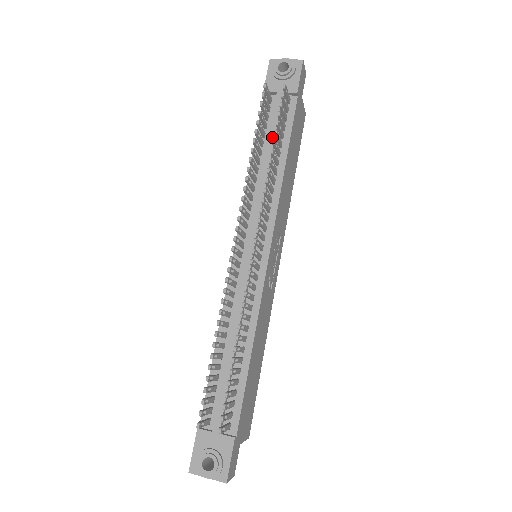
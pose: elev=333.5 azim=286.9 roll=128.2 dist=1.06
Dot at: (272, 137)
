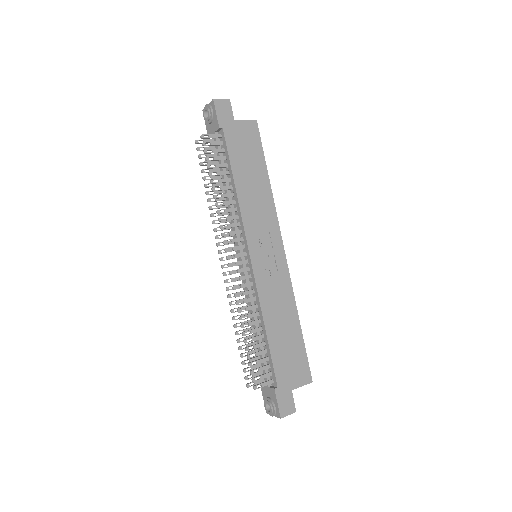
Dot at: (221, 170)
